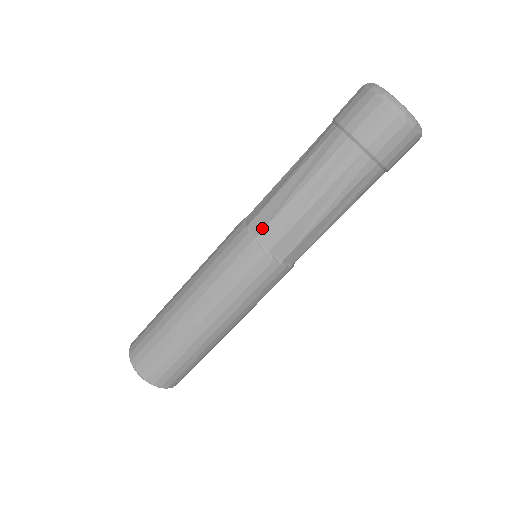
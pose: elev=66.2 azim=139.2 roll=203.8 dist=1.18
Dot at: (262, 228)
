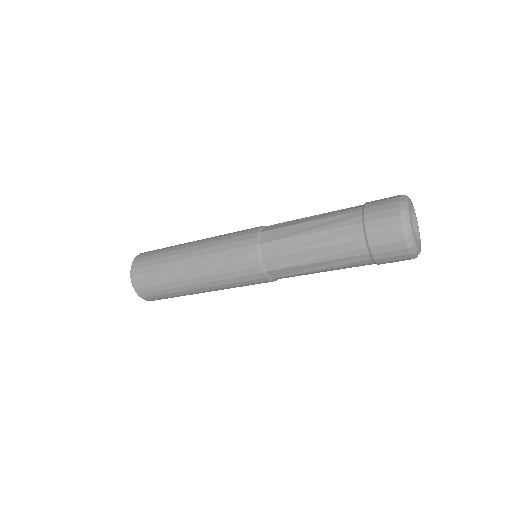
Dot at: (280, 277)
